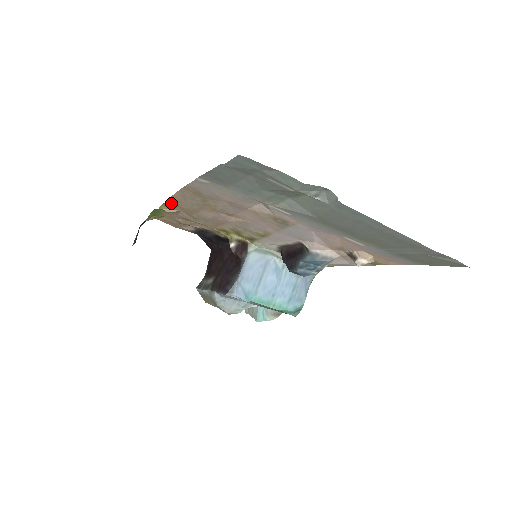
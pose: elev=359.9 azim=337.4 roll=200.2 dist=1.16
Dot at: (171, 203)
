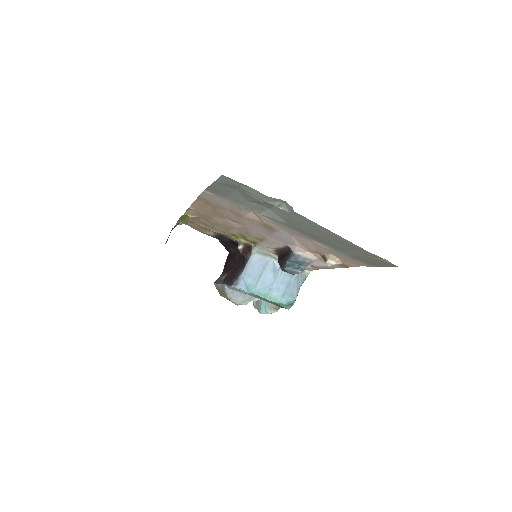
Dot at: (192, 210)
